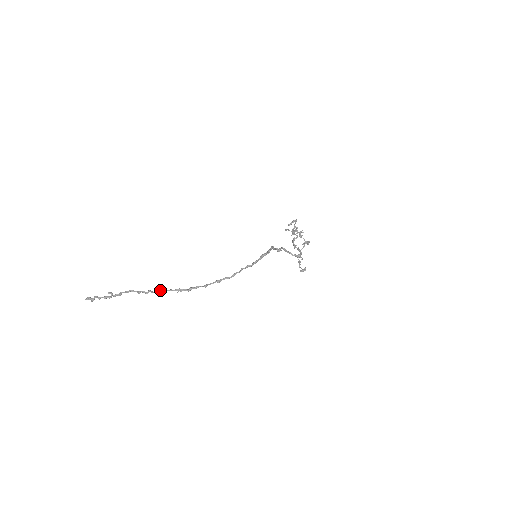
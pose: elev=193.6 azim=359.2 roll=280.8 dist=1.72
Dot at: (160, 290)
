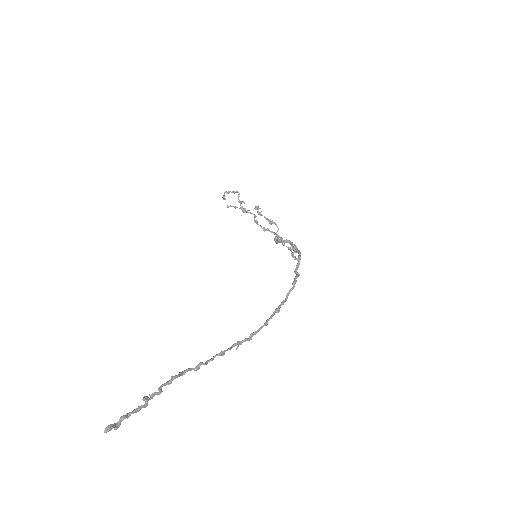
Dot at: (214, 356)
